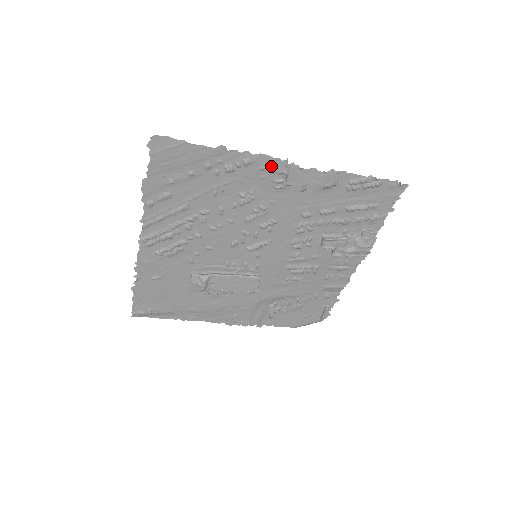
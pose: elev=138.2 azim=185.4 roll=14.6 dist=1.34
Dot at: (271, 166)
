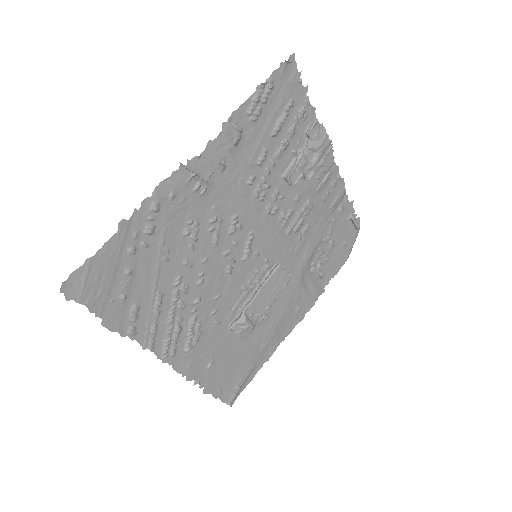
Dot at: (176, 185)
